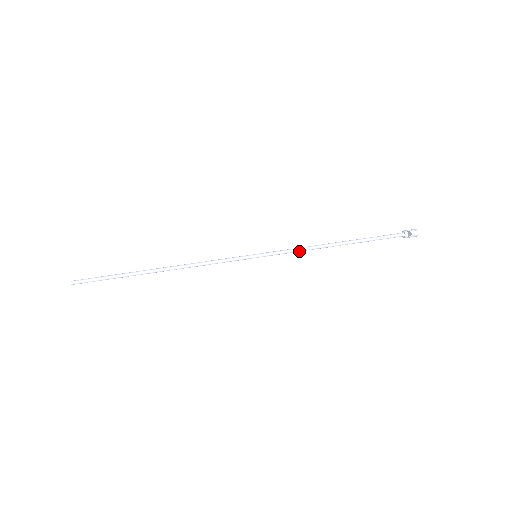
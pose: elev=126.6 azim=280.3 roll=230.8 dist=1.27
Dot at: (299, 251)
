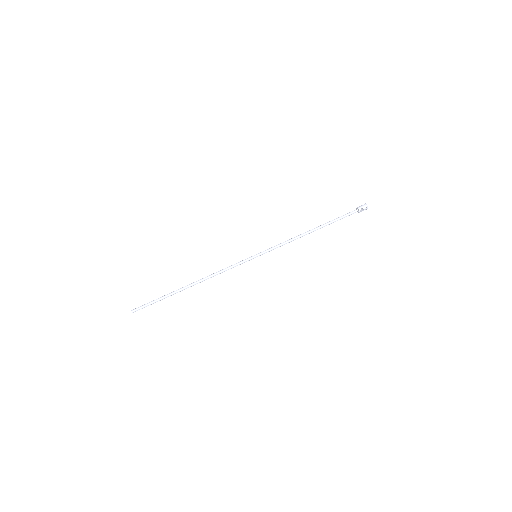
Dot at: occluded
